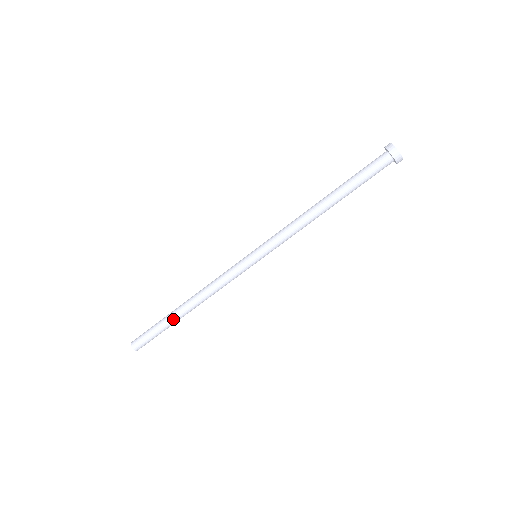
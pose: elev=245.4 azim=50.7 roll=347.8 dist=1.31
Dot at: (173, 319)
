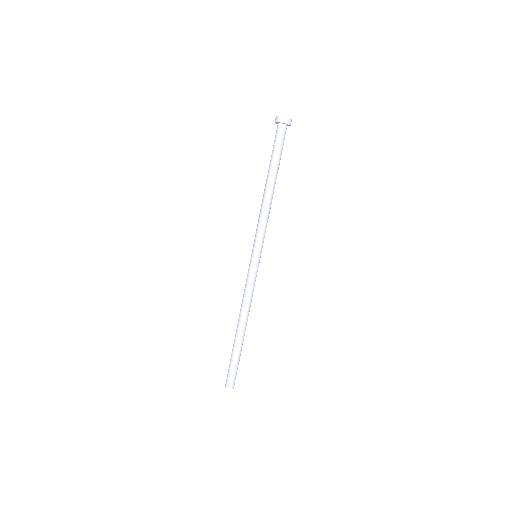
Dot at: (238, 344)
